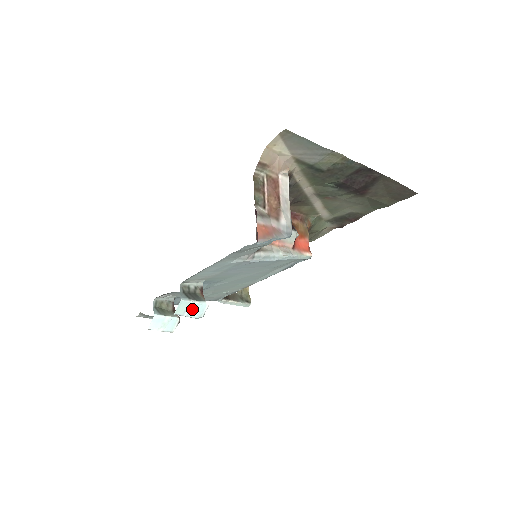
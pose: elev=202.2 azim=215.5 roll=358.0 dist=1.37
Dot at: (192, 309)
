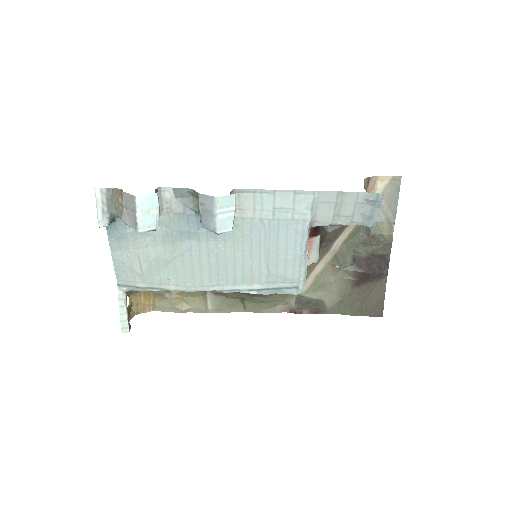
Dot at: (225, 214)
